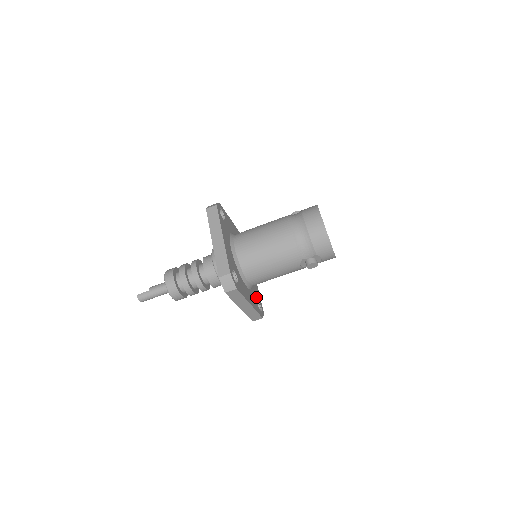
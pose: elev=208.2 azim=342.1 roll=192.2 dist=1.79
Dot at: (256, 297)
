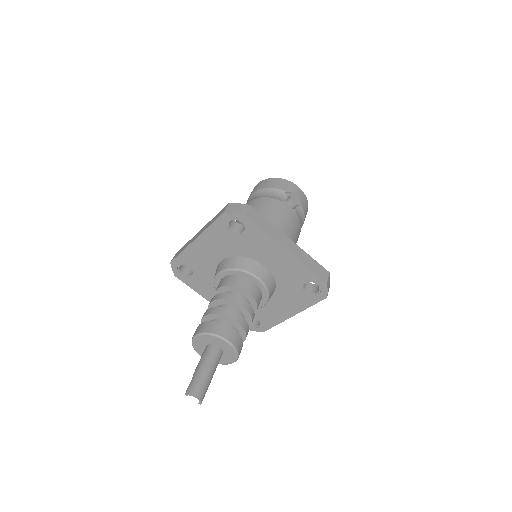
Dot at: occluded
